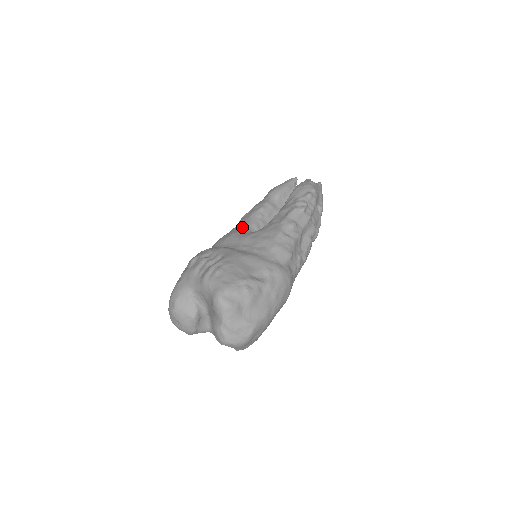
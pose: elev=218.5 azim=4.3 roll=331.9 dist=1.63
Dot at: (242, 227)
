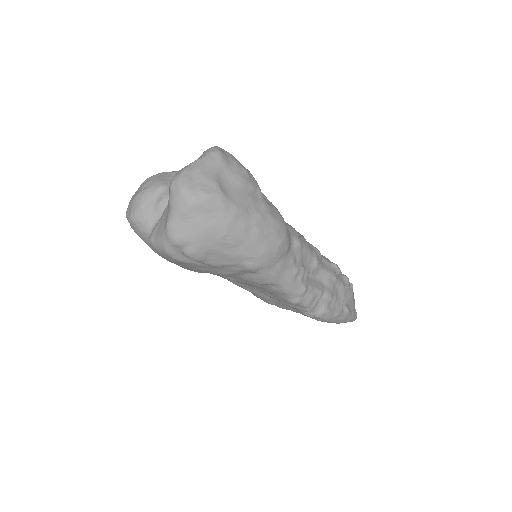
Dot at: occluded
